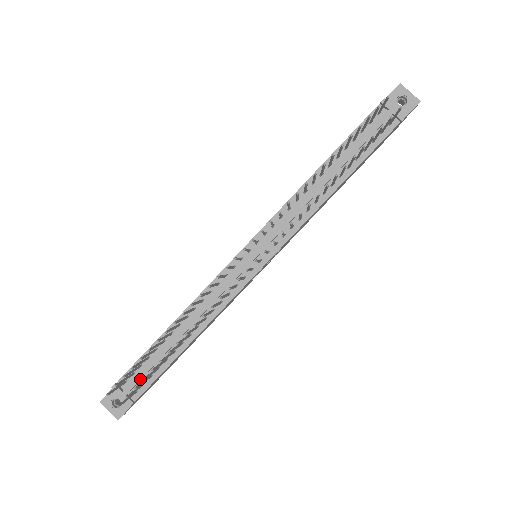
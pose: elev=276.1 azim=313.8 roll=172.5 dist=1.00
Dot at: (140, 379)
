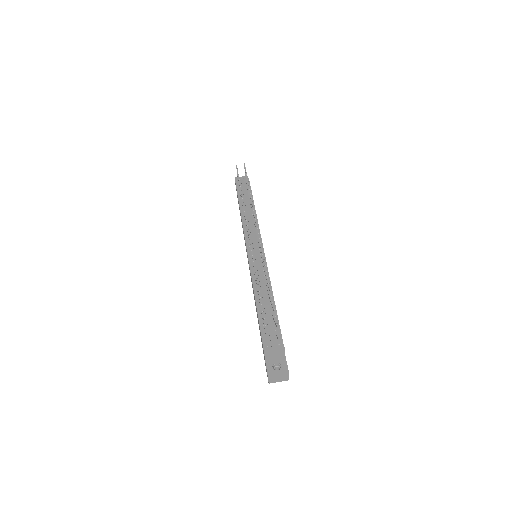
Dot at: (272, 334)
